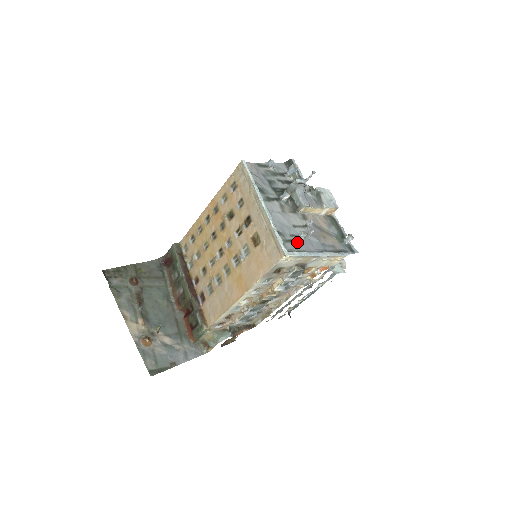
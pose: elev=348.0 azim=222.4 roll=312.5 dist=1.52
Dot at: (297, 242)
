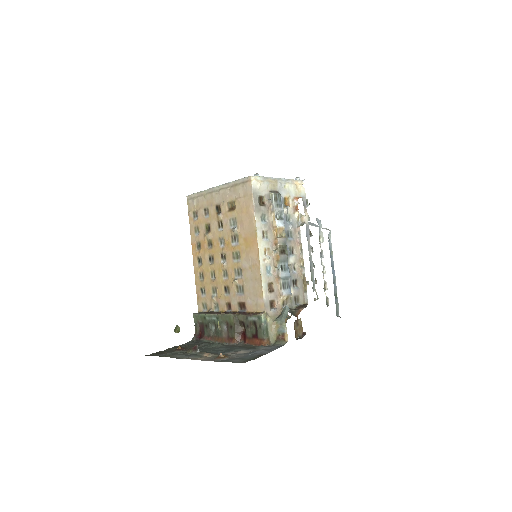
Dot at: occluded
